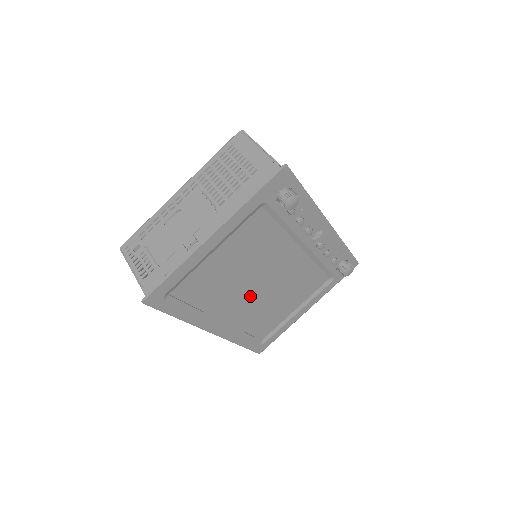
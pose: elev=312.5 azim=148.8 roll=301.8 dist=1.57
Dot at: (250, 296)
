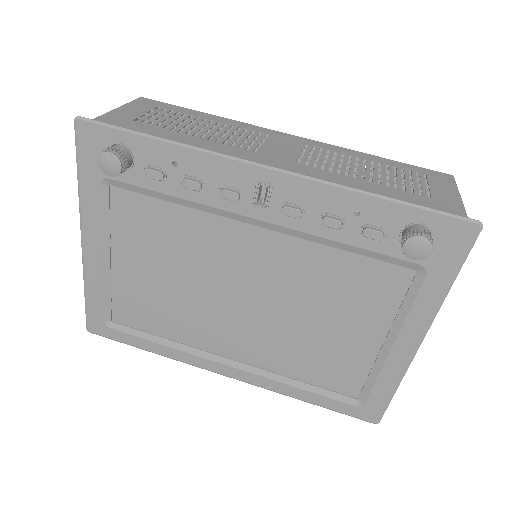
Dot at: (241, 319)
